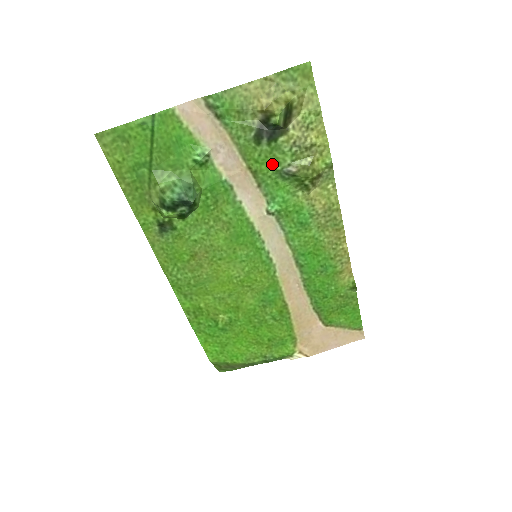
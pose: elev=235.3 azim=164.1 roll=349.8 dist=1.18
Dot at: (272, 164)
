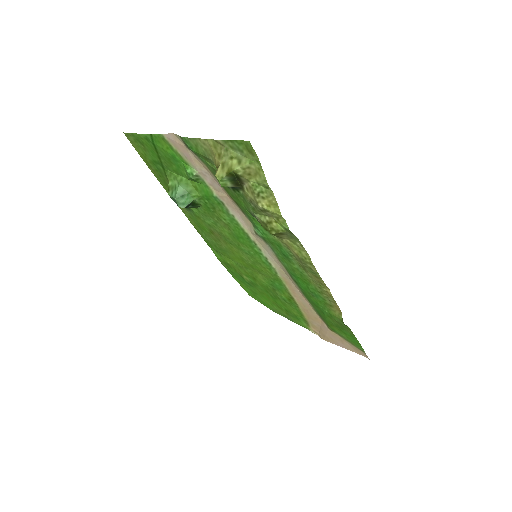
Dot at: (244, 204)
